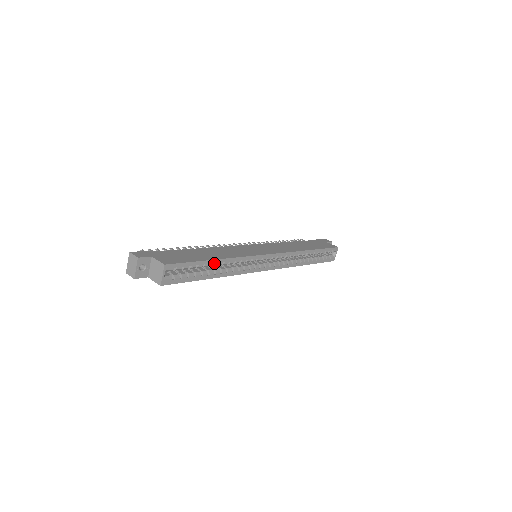
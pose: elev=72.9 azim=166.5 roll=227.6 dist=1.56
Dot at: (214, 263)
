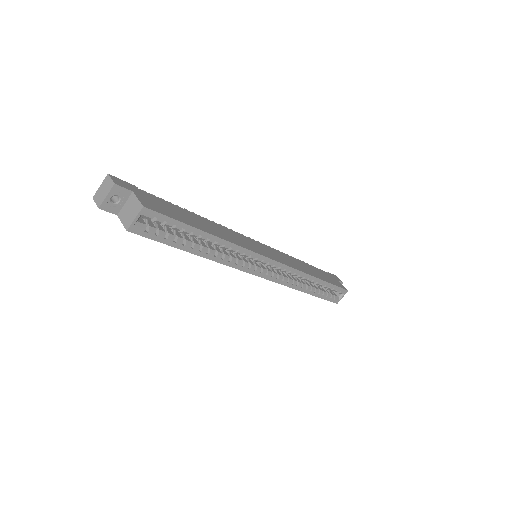
Dot at: (205, 237)
